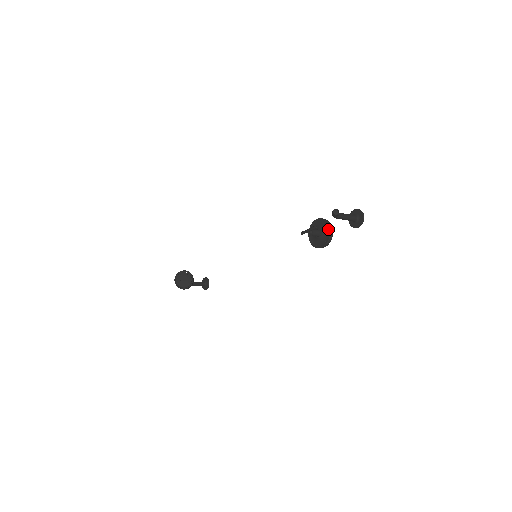
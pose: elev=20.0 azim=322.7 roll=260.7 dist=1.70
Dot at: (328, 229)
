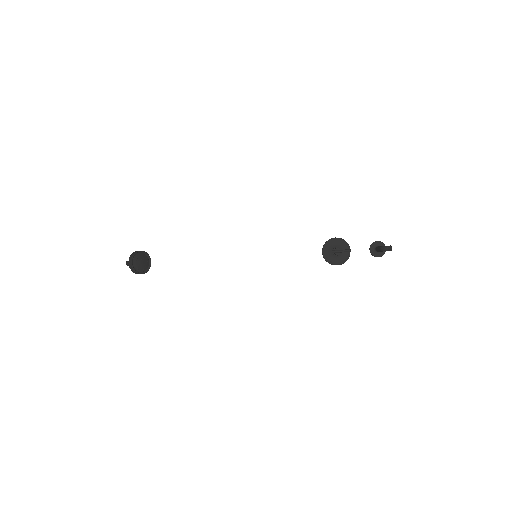
Dot at: occluded
